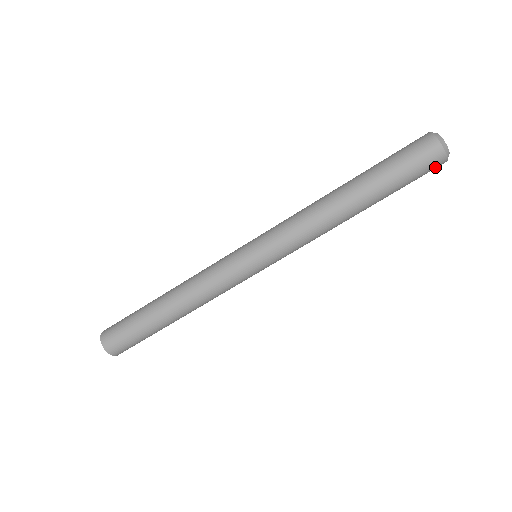
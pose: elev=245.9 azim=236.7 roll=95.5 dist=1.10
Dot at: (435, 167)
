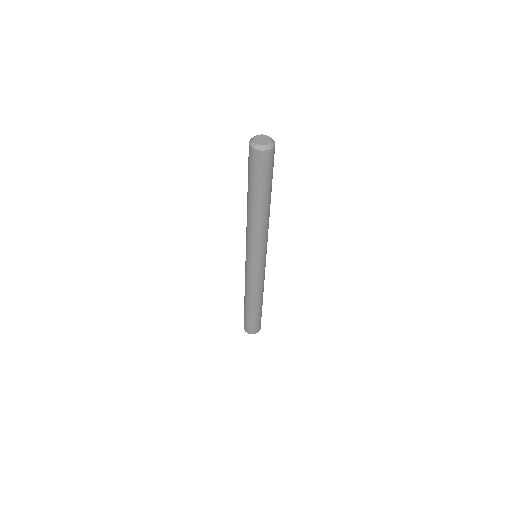
Dot at: (270, 157)
